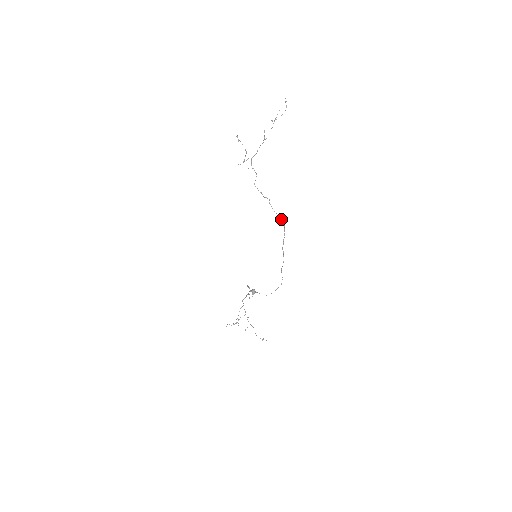
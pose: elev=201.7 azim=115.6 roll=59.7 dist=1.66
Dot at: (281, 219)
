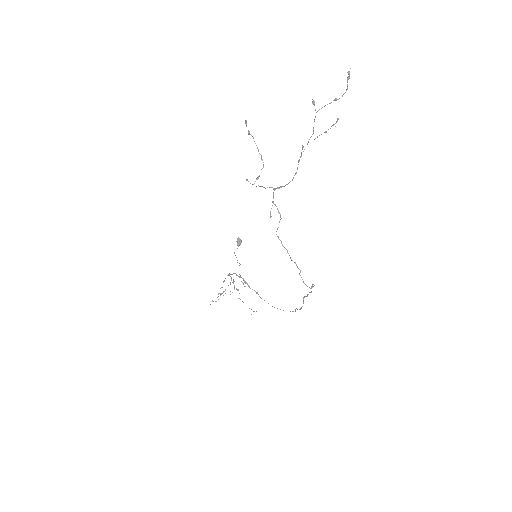
Dot at: (312, 286)
